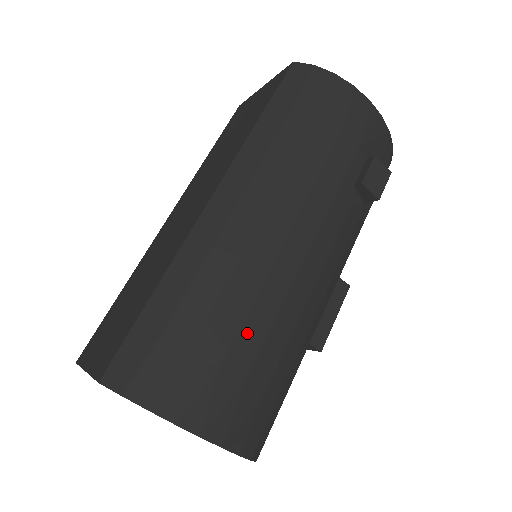
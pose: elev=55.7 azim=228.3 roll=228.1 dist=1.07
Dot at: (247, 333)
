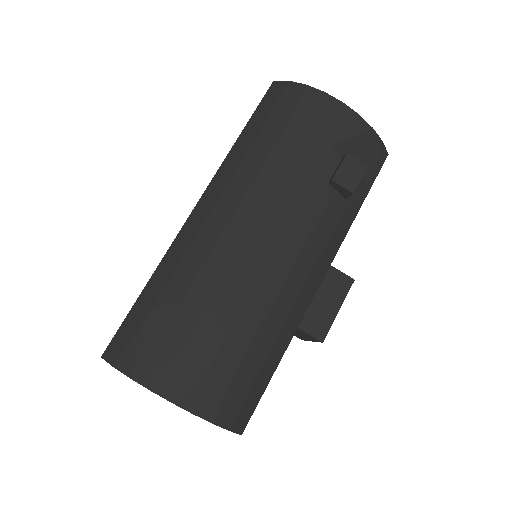
Dot at: (215, 318)
